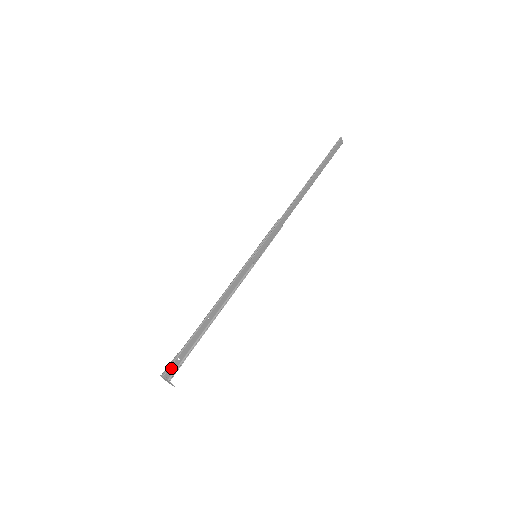
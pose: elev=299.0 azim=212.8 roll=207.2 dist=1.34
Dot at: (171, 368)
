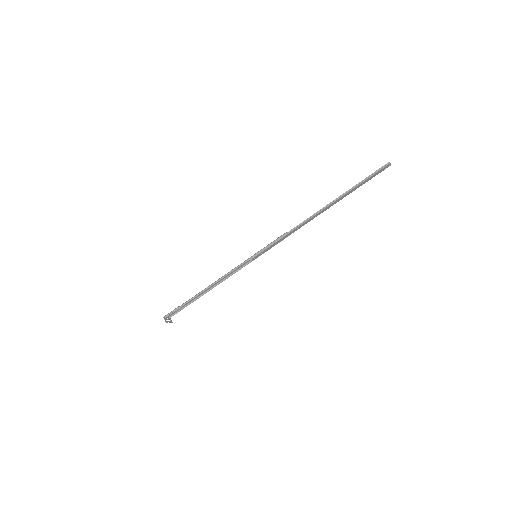
Dot at: (172, 312)
